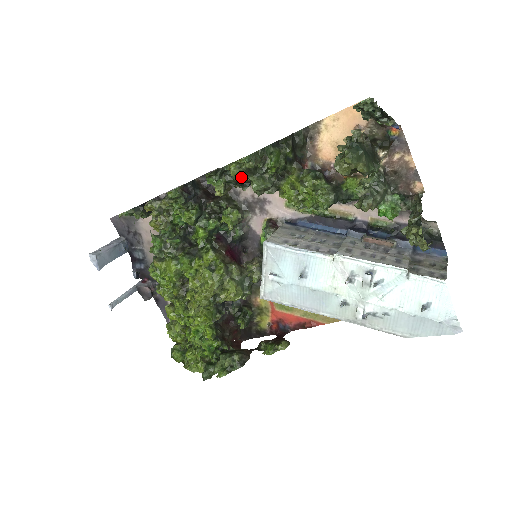
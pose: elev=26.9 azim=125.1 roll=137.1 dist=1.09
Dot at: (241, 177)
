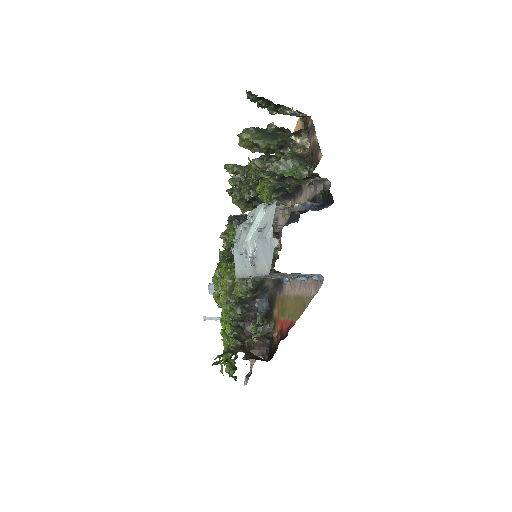
Dot at: (233, 185)
